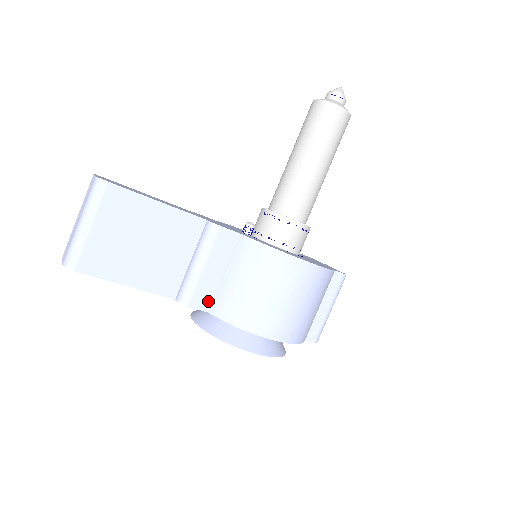
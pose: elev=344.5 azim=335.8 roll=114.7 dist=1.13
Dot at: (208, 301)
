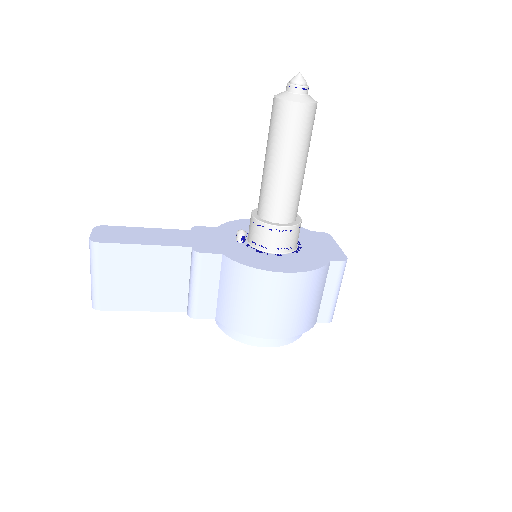
Dot at: (212, 311)
